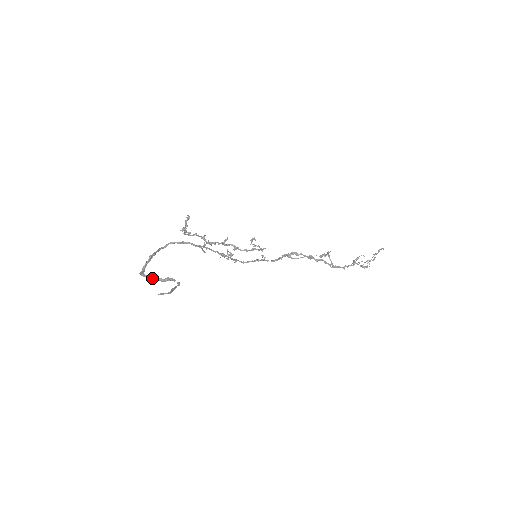
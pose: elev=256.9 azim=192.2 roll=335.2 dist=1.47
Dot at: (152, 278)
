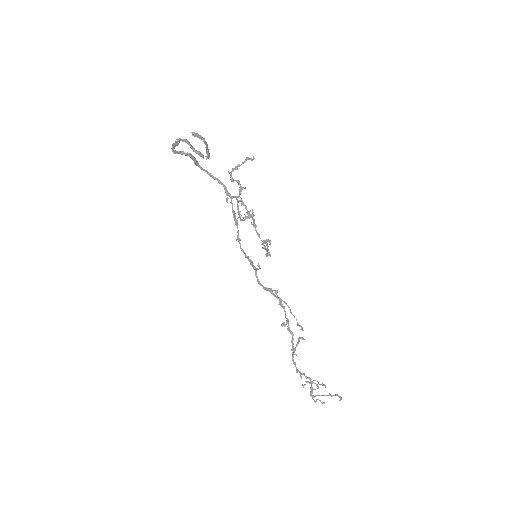
Dot at: (187, 142)
